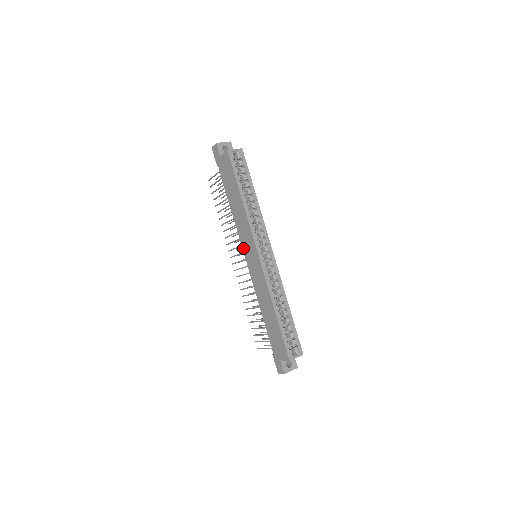
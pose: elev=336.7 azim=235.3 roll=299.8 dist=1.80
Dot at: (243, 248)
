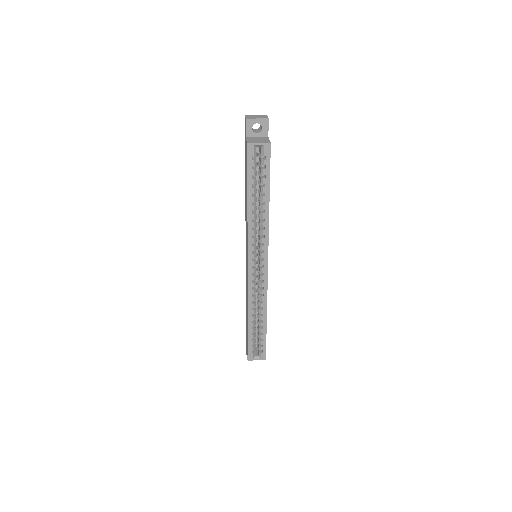
Dot at: occluded
